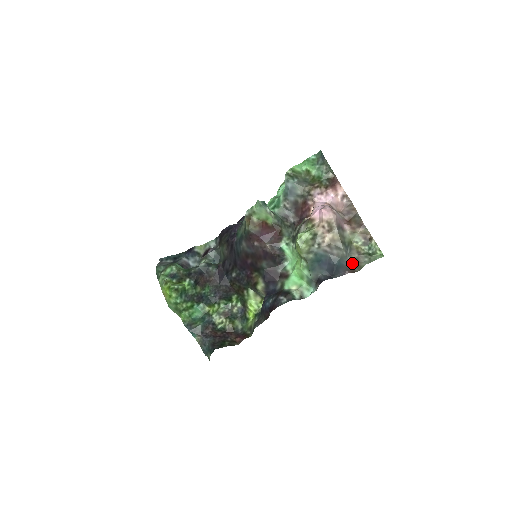
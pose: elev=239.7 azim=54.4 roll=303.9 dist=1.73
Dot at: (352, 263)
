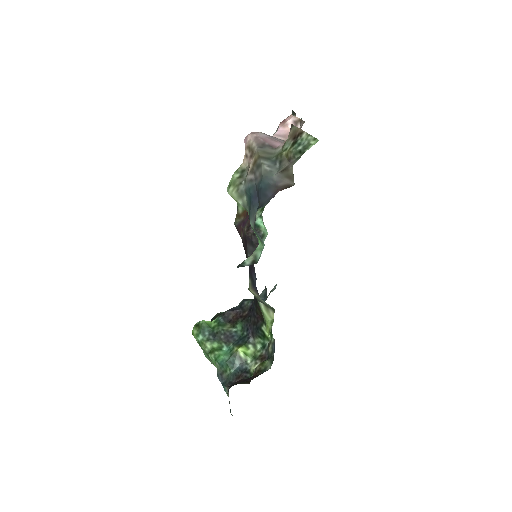
Dot at: (282, 177)
